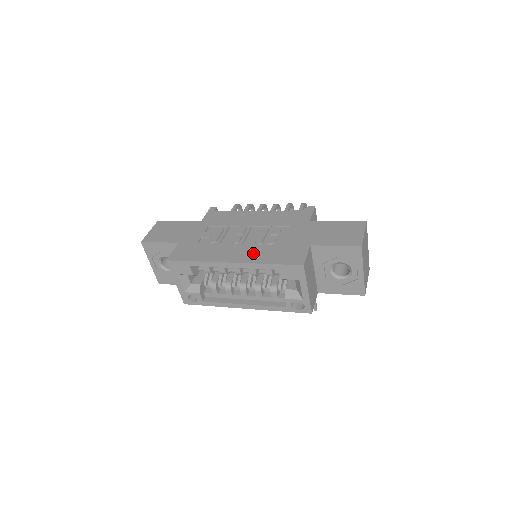
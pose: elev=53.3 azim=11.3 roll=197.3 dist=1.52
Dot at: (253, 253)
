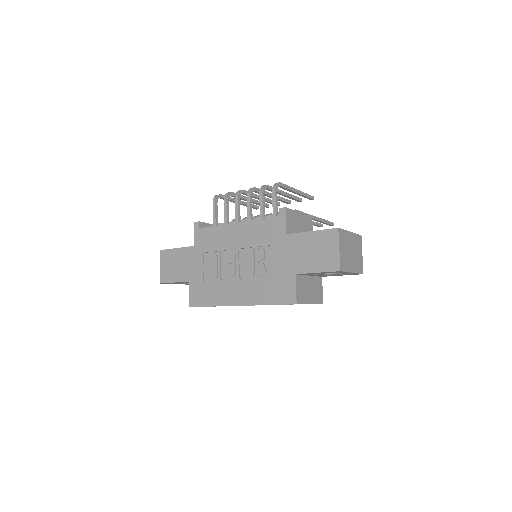
Dot at: (251, 291)
